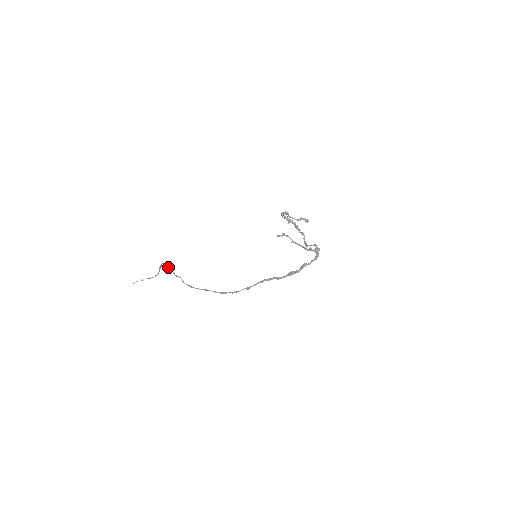
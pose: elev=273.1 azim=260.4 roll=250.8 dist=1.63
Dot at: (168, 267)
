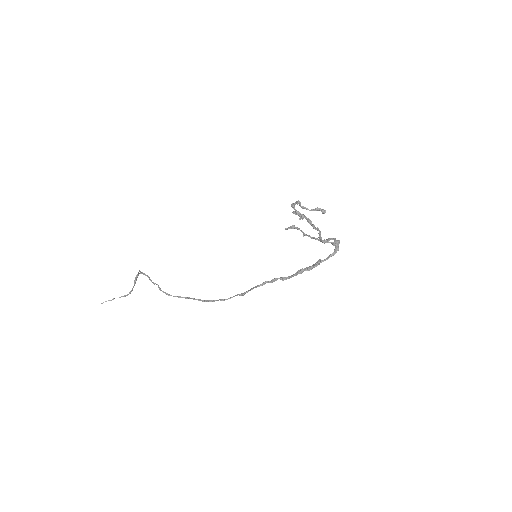
Dot at: (144, 273)
